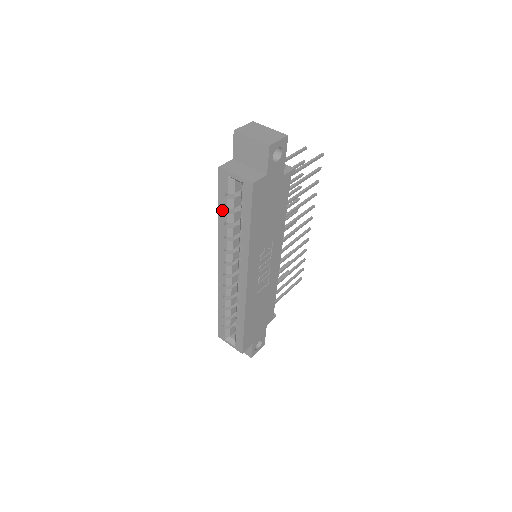
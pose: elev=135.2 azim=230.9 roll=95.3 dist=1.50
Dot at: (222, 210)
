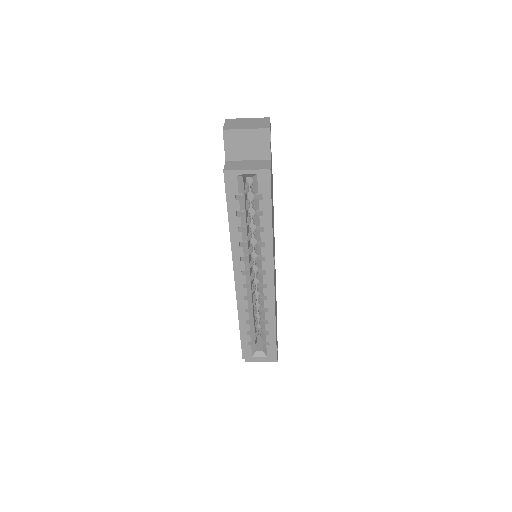
Dot at: (233, 216)
